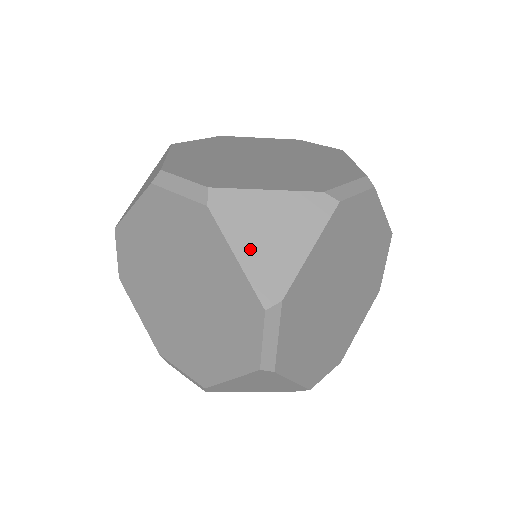
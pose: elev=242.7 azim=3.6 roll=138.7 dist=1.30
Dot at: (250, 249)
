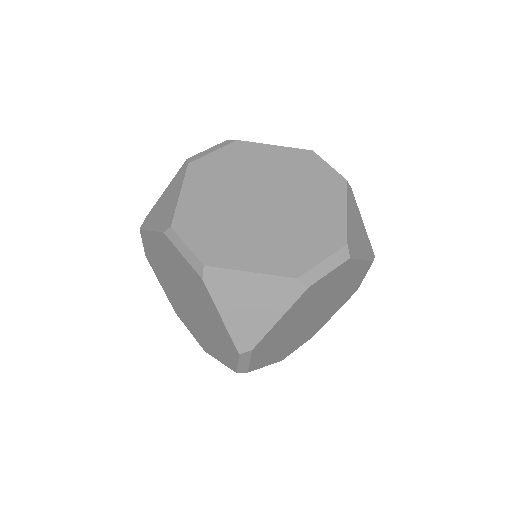
Dot at: occluded
